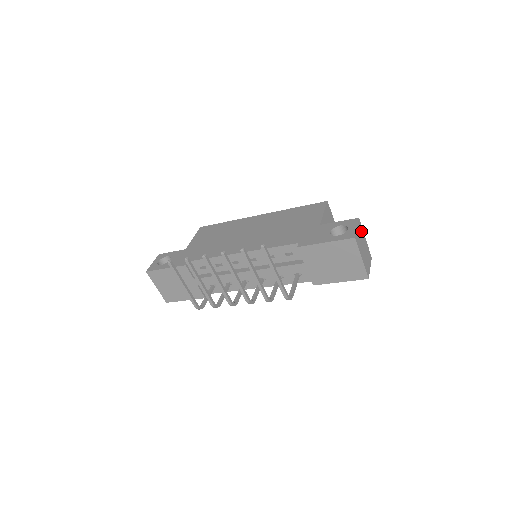
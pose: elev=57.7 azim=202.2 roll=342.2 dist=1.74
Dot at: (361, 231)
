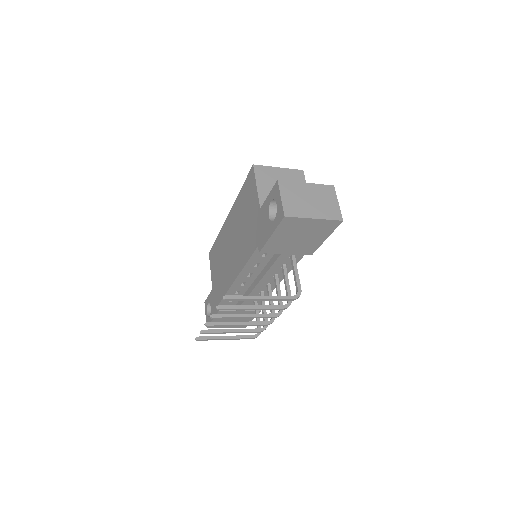
Dot at: (292, 188)
